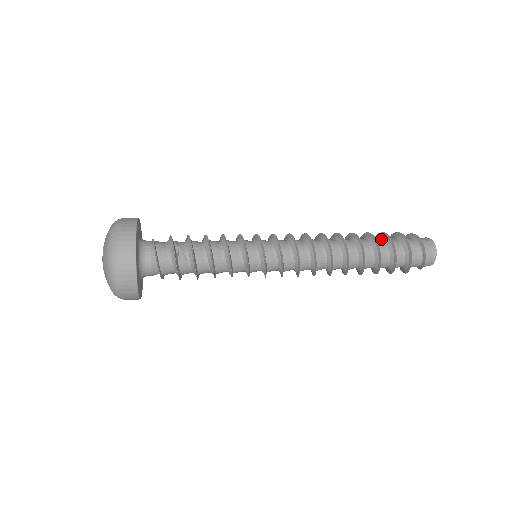
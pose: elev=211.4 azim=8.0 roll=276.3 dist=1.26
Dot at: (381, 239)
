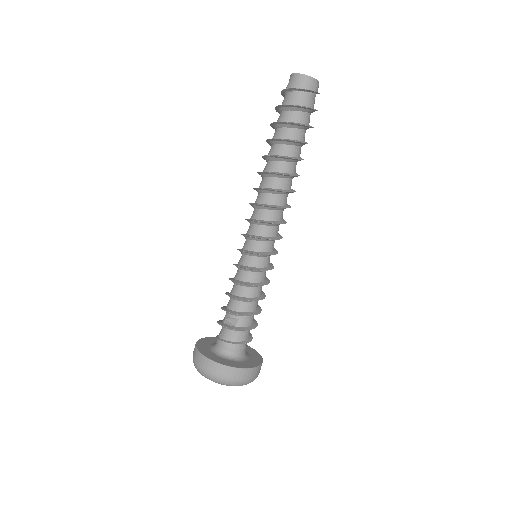
Dot at: (275, 131)
